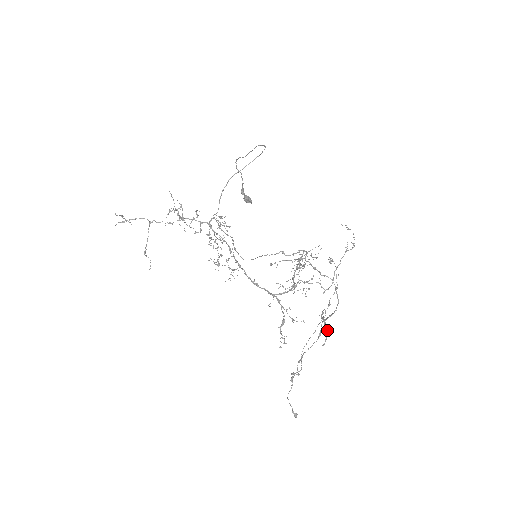
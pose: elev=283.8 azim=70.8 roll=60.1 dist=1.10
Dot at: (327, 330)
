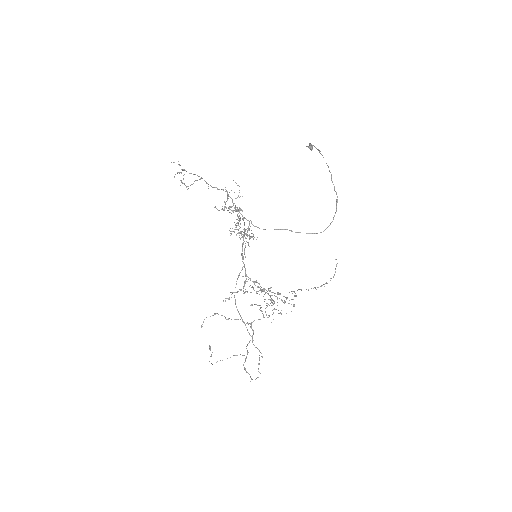
Dot at: occluded
